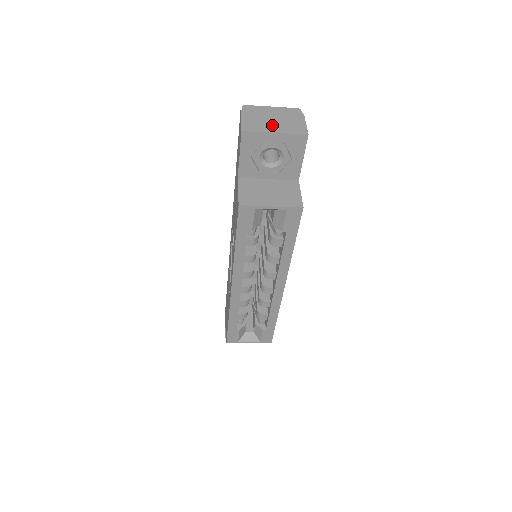
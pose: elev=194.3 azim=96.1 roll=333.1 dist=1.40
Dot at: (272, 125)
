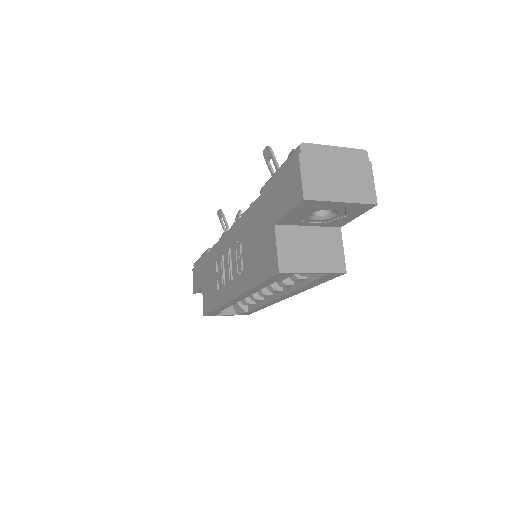
Dot at: (338, 186)
